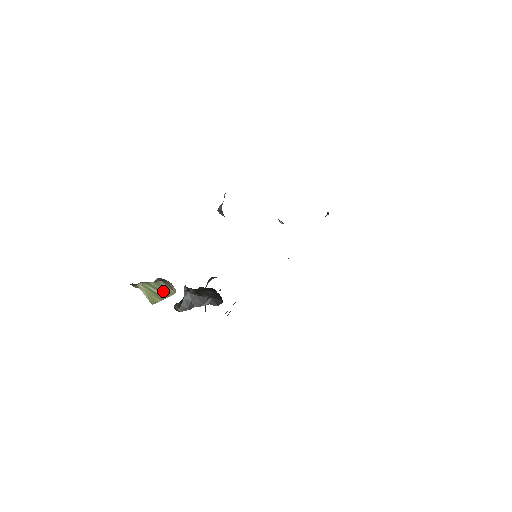
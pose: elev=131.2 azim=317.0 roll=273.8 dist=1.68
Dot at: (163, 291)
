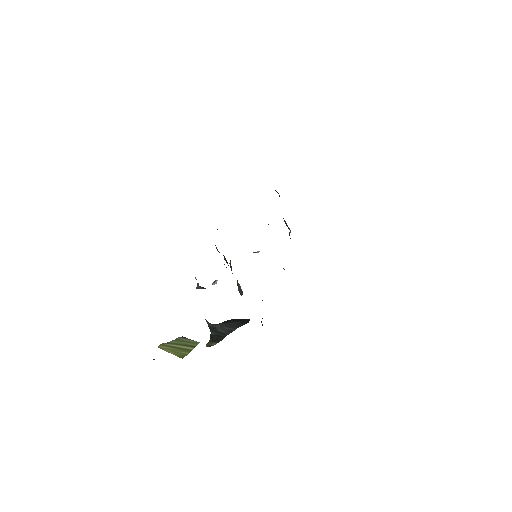
Dot at: (186, 344)
